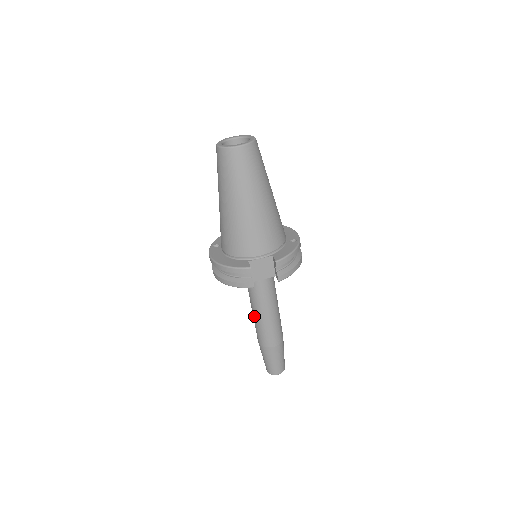
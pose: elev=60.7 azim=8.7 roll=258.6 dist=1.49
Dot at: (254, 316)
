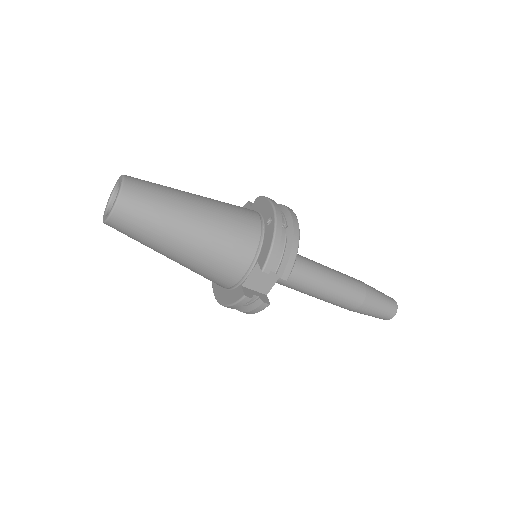
Dot at: occluded
